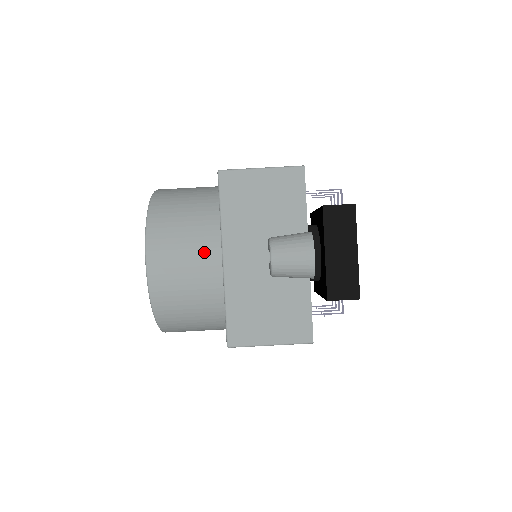
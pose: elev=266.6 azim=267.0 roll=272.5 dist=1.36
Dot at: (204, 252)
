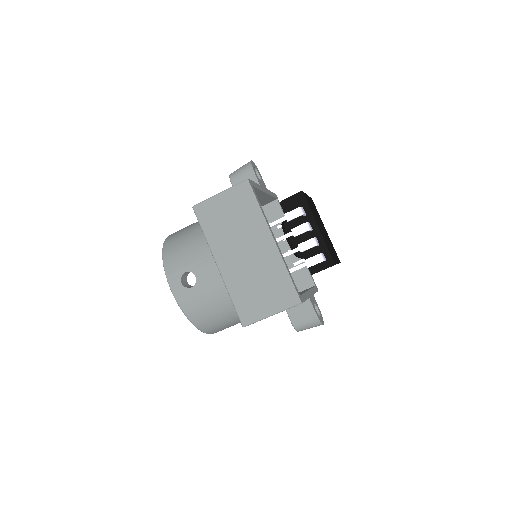
Dot at: occluded
